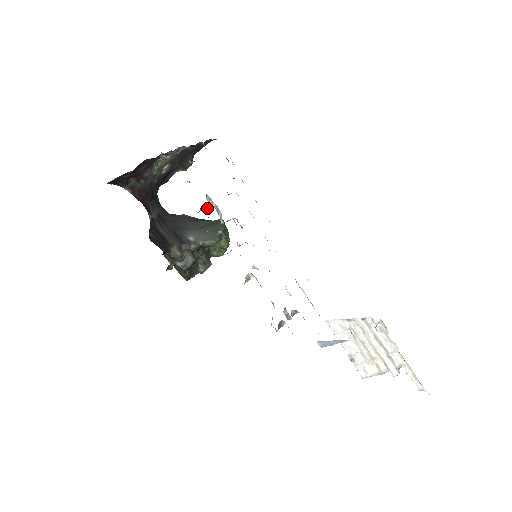
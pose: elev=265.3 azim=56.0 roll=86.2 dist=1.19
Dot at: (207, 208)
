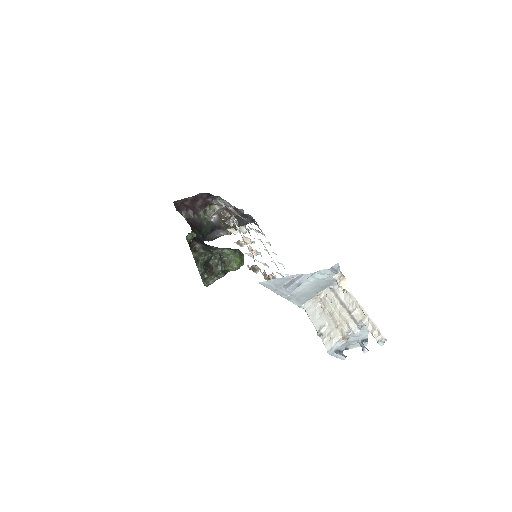
Dot at: (229, 216)
